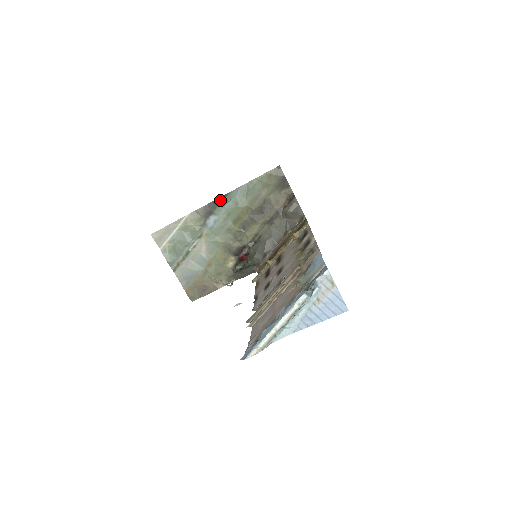
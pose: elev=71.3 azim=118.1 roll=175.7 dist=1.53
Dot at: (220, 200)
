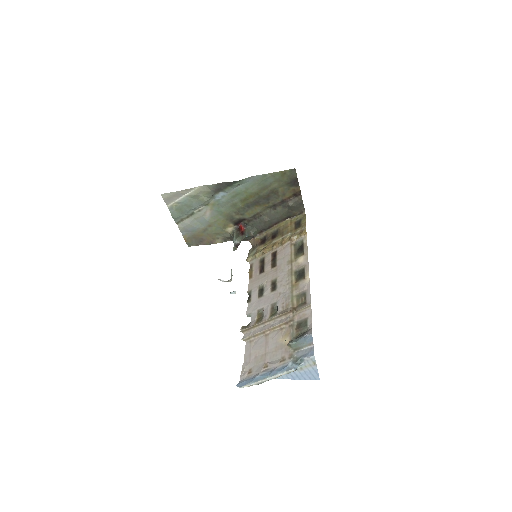
Dot at: (232, 183)
